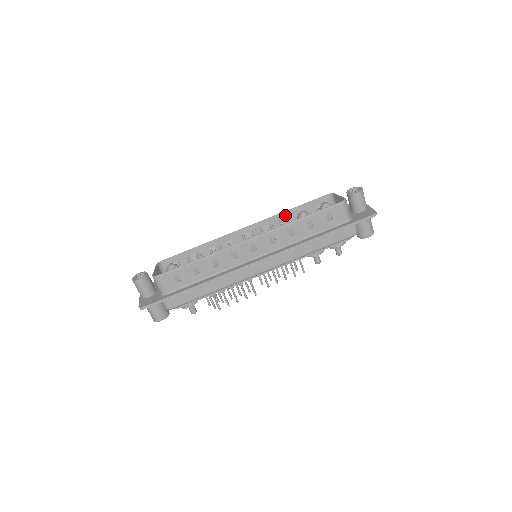
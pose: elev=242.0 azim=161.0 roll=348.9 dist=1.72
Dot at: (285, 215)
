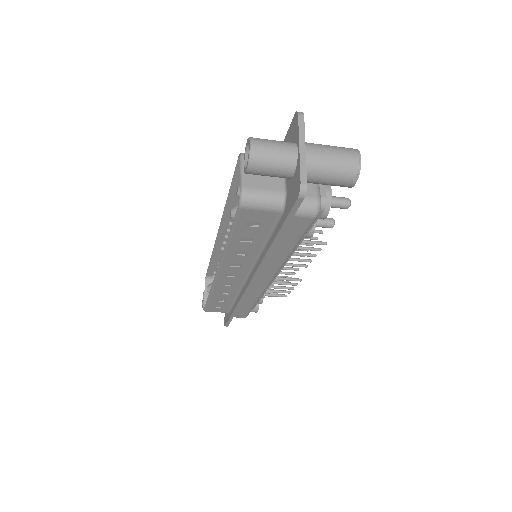
Dot at: (232, 203)
